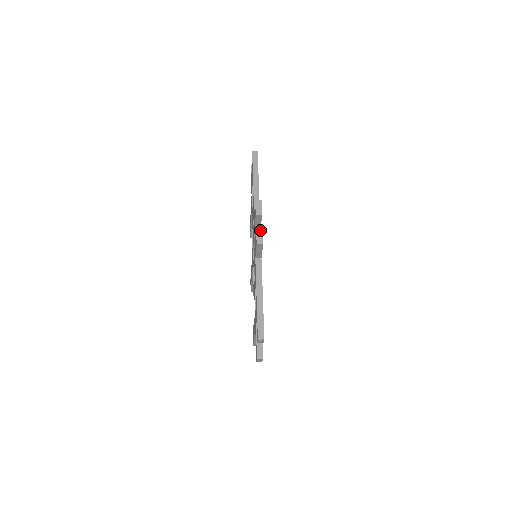
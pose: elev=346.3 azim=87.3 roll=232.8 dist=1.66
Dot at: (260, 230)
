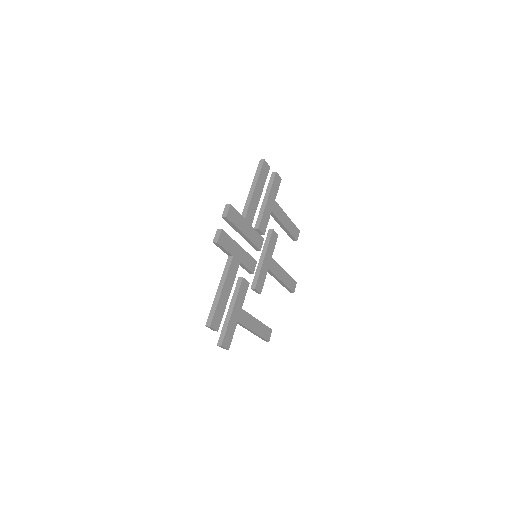
Dot at: (219, 230)
